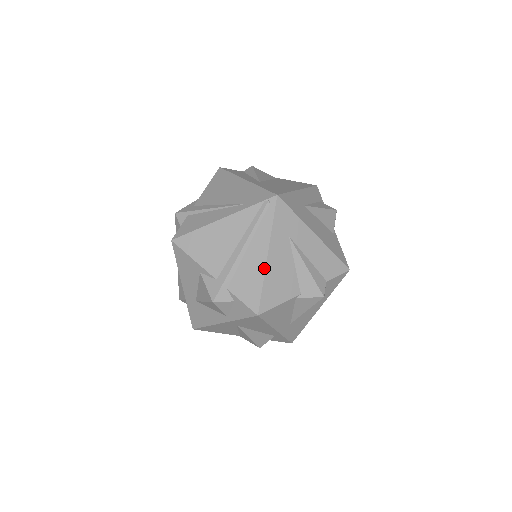
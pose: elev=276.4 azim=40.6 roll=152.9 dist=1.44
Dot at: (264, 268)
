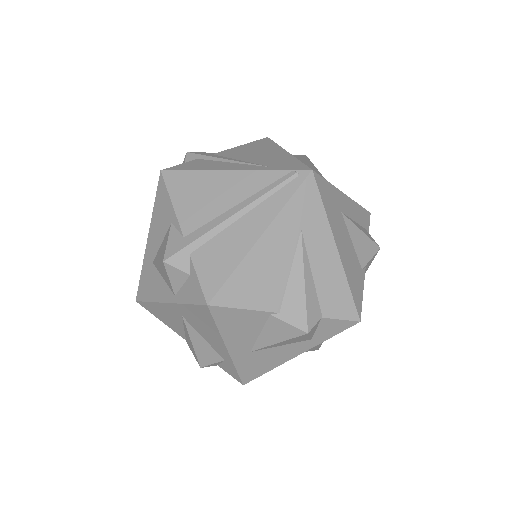
Dot at: (248, 249)
